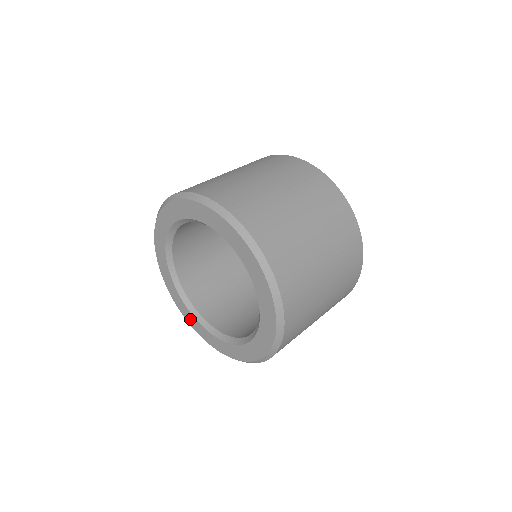
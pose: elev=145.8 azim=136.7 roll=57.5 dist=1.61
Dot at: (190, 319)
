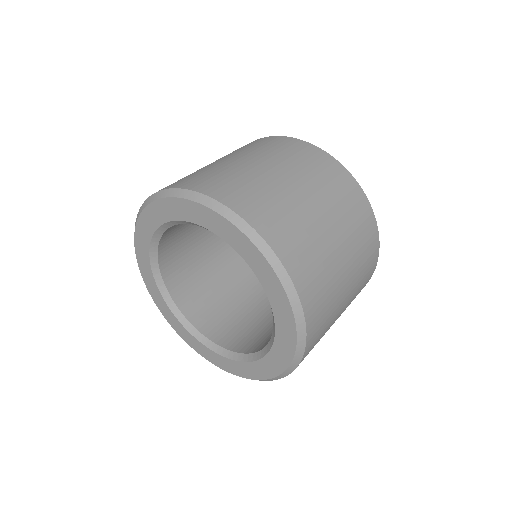
Dot at: (149, 280)
